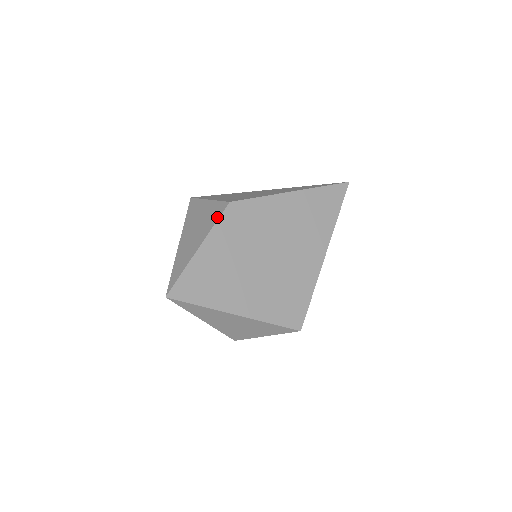
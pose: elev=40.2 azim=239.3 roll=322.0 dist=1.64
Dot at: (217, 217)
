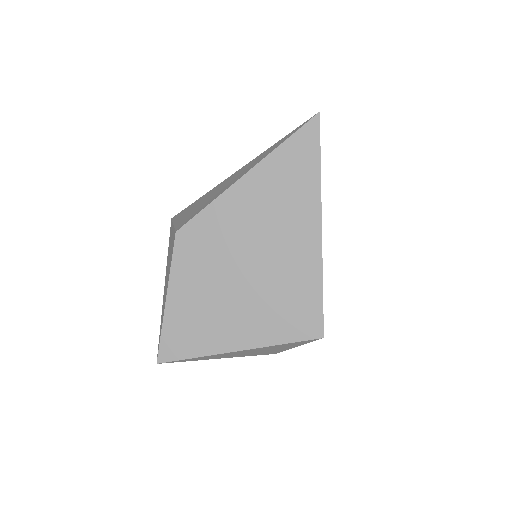
Dot at: (171, 255)
